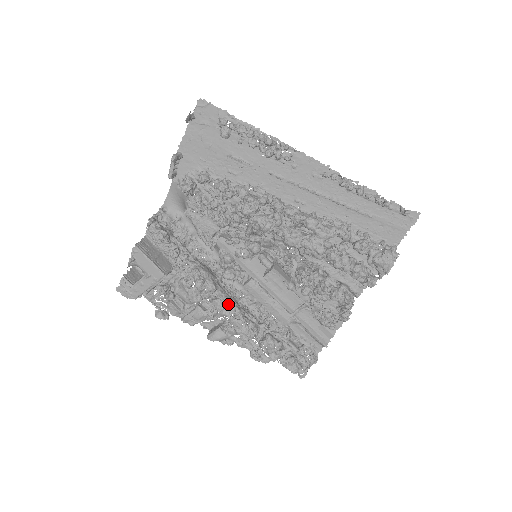
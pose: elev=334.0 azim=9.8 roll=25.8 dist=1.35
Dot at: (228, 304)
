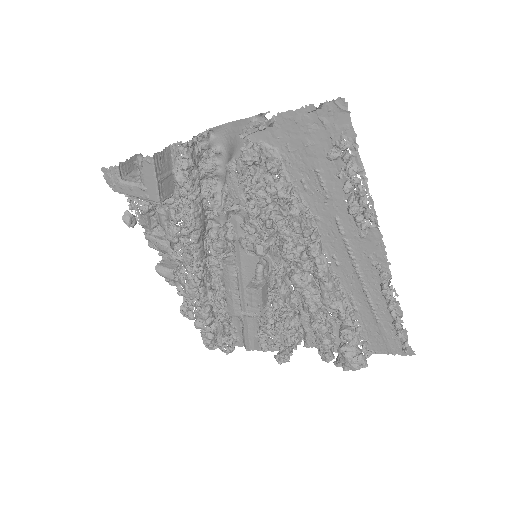
Dot at: (197, 261)
